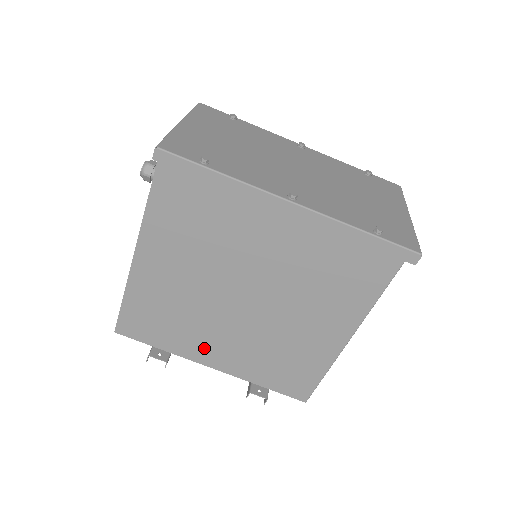
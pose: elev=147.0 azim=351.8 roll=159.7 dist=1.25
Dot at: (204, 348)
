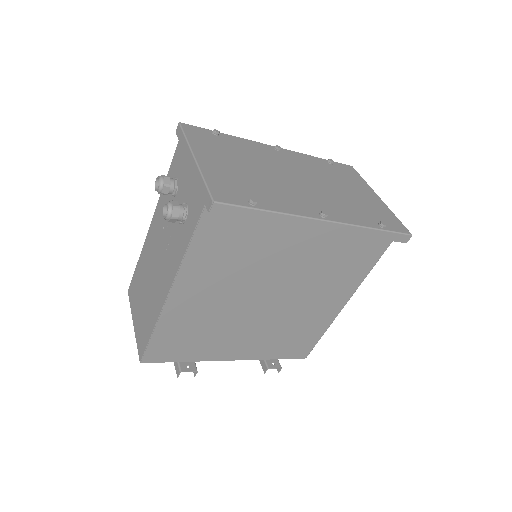
Dot at: (227, 348)
